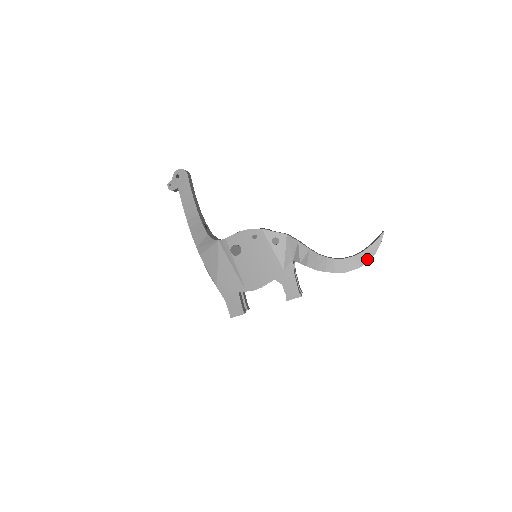
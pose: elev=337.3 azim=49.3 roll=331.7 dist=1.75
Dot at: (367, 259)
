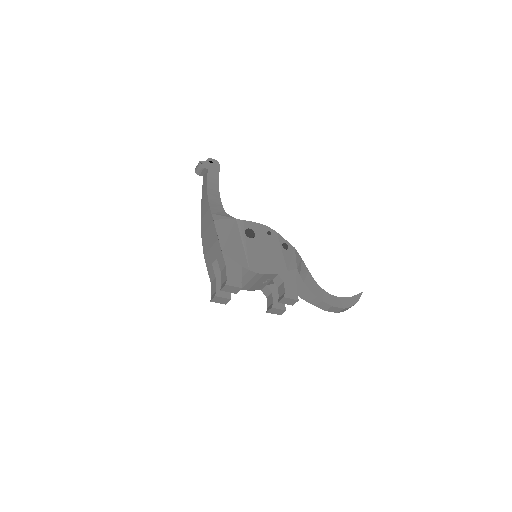
Dot at: (349, 305)
